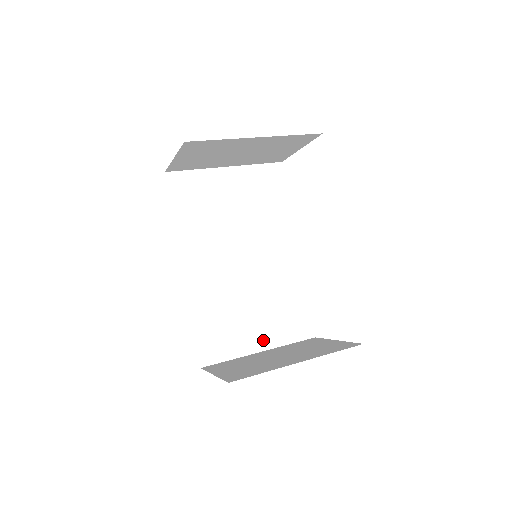
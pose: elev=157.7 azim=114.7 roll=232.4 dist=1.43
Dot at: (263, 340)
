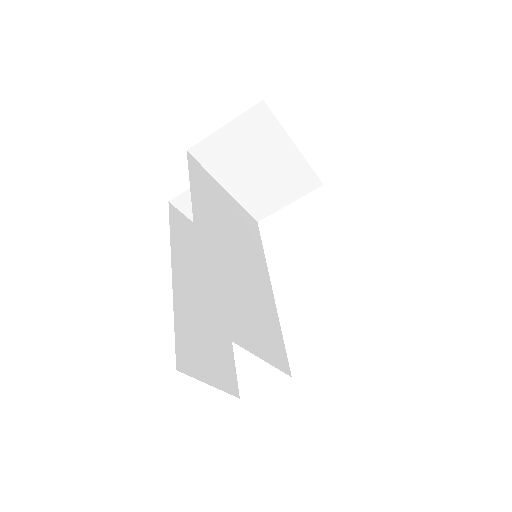
Dot at: (254, 344)
